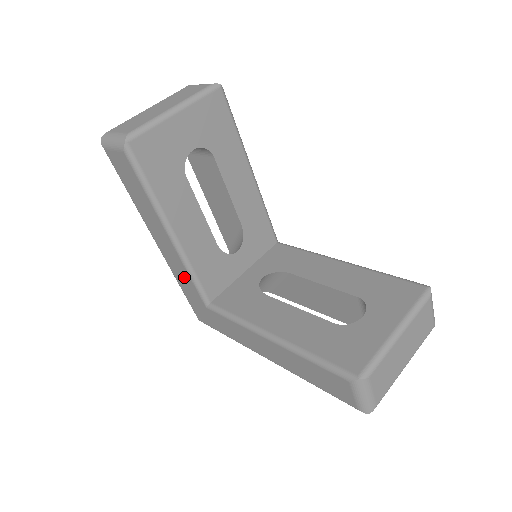
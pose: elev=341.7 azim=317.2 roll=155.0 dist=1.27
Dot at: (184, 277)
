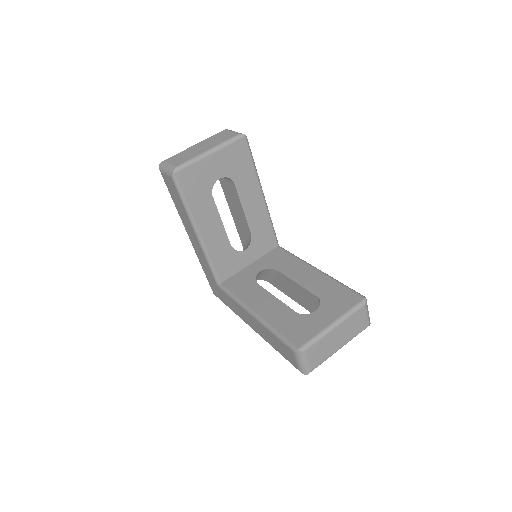
Dot at: (205, 263)
